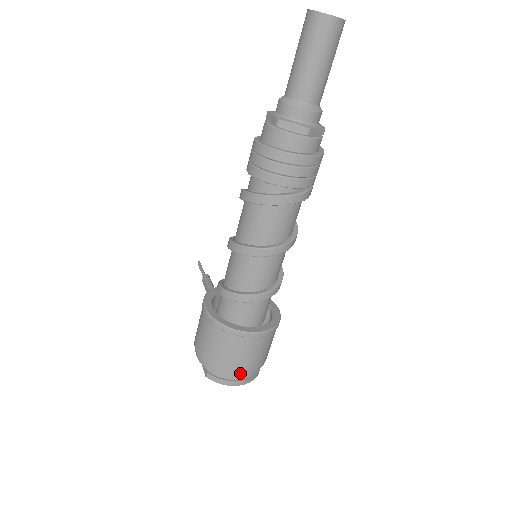
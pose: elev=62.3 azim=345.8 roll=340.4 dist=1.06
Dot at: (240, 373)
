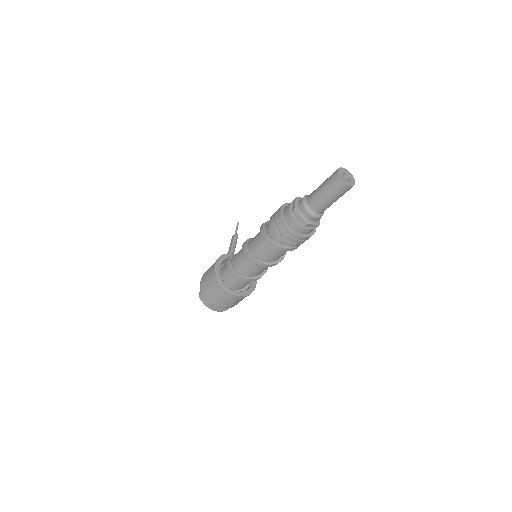
Dot at: (216, 305)
